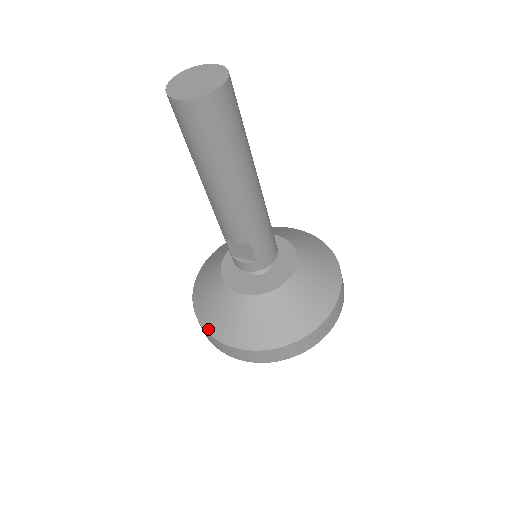
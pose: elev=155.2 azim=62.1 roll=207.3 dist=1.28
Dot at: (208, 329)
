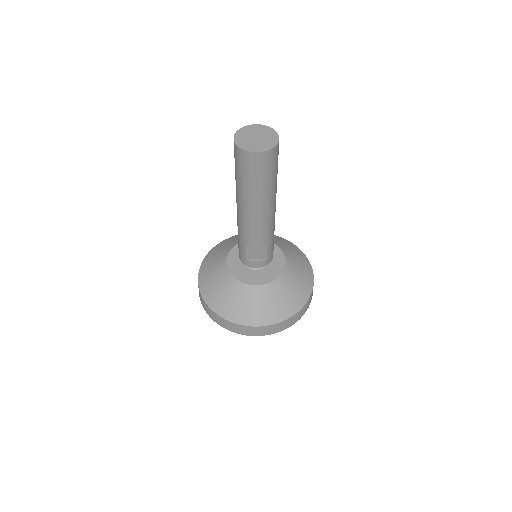
Dot at: (233, 320)
